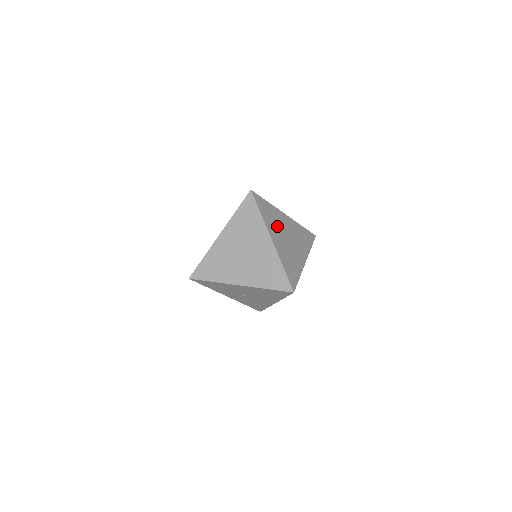
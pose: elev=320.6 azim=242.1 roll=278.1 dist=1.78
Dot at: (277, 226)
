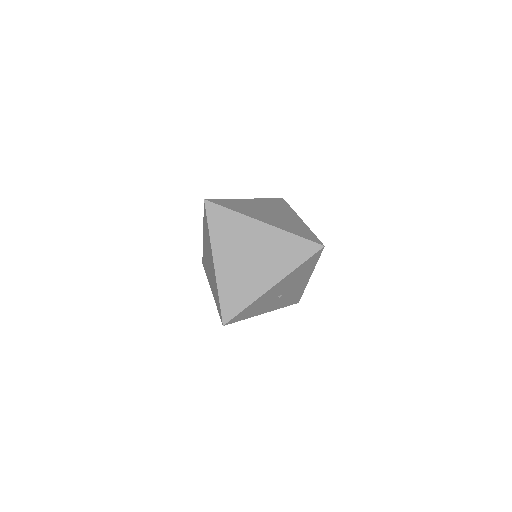
Dot at: (253, 210)
